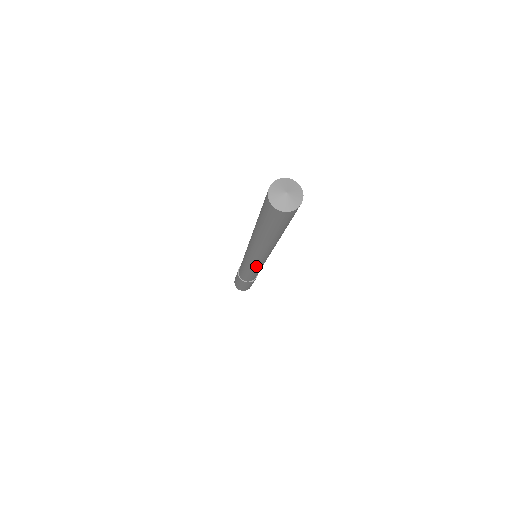
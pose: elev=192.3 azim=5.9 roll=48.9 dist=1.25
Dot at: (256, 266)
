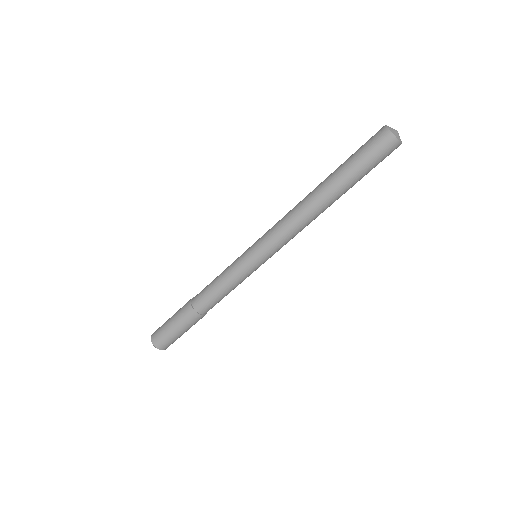
Dot at: (258, 261)
